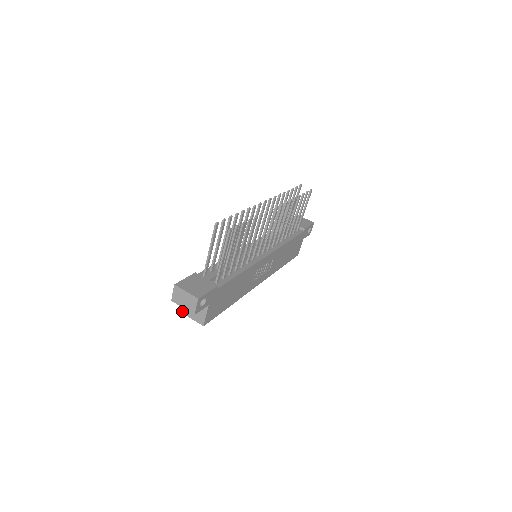
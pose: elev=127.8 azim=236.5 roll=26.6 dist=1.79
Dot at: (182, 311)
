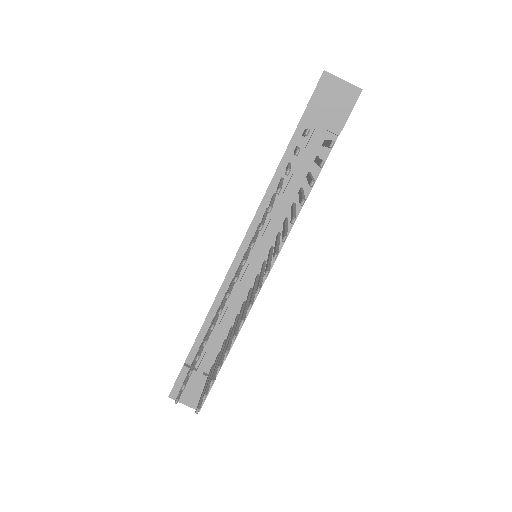
Dot at: occluded
